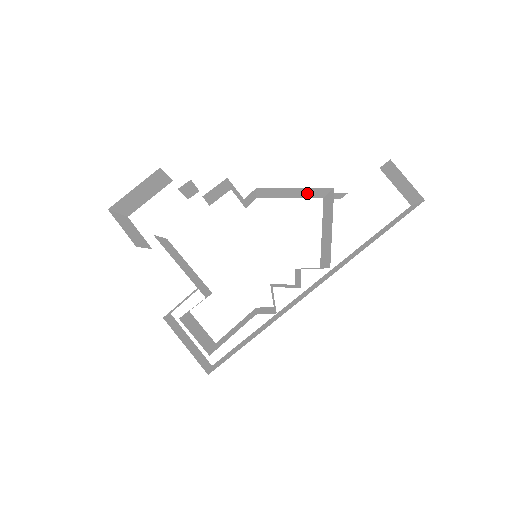
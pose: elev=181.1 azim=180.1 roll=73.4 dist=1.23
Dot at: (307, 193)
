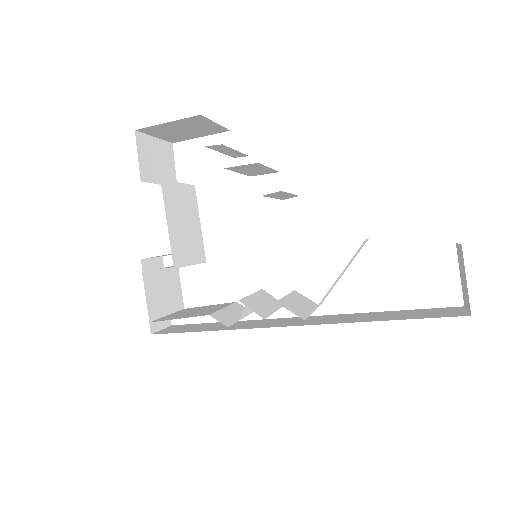
Dot at: occluded
